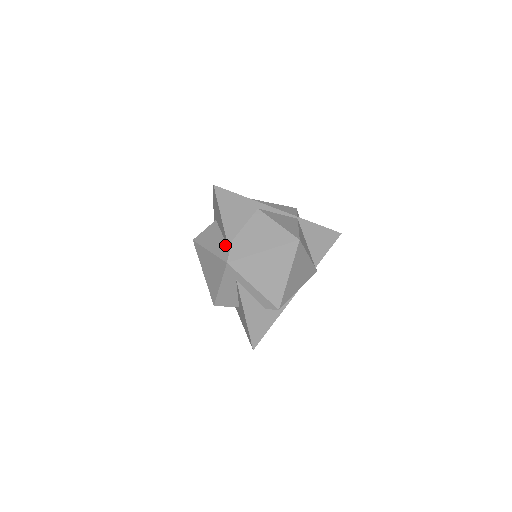
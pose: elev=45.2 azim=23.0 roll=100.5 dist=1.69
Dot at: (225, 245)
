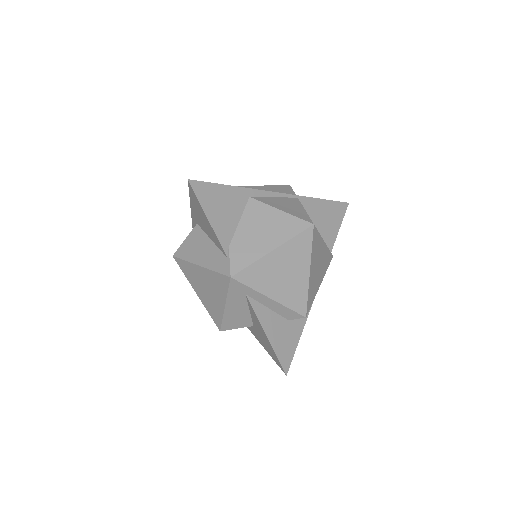
Dot at: (220, 254)
